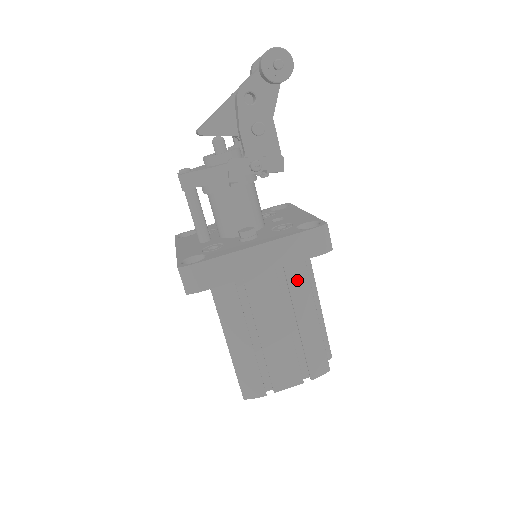
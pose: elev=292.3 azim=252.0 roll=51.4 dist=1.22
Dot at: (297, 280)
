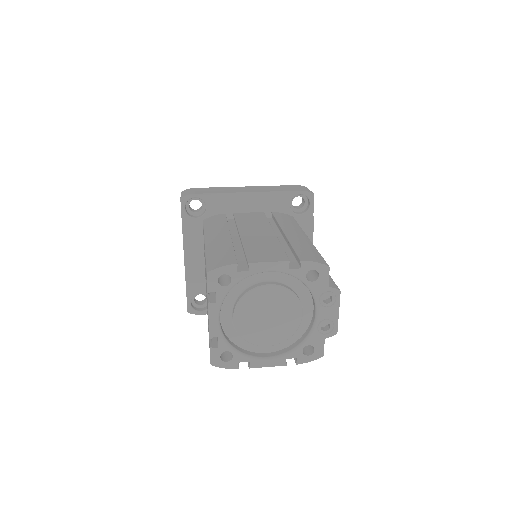
Dot at: (286, 220)
